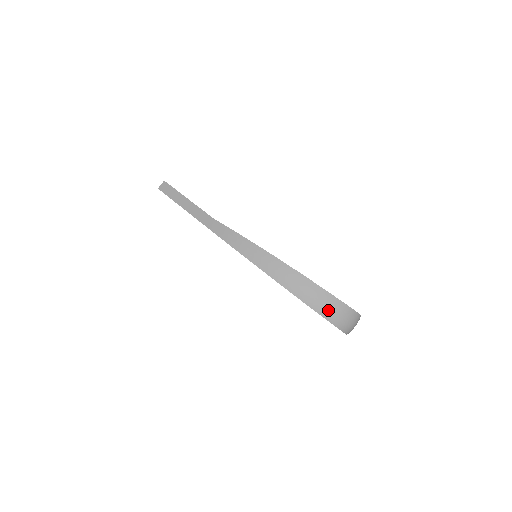
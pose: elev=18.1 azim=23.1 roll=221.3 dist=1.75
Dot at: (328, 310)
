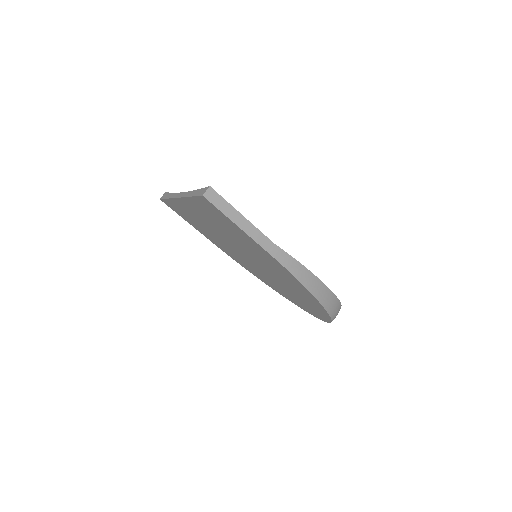
Dot at: (336, 314)
